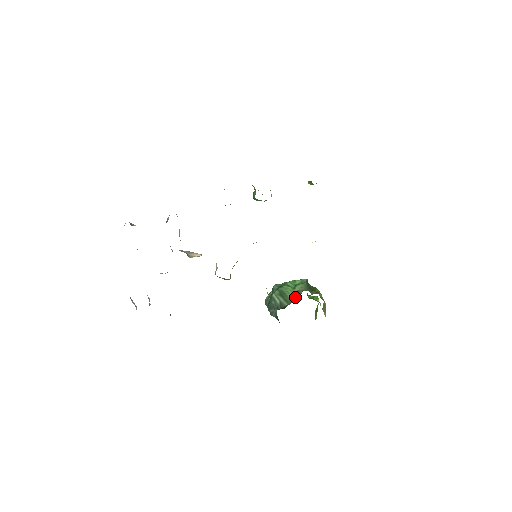
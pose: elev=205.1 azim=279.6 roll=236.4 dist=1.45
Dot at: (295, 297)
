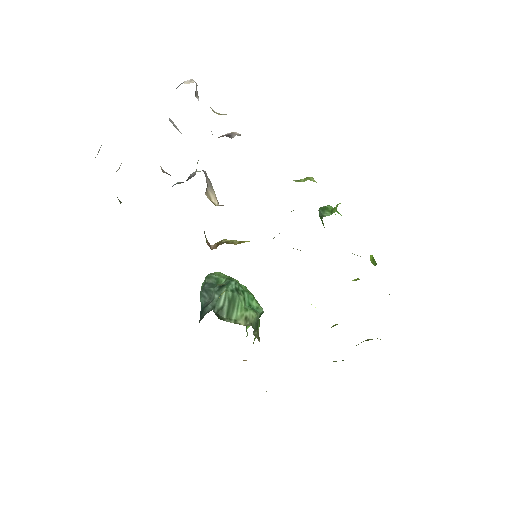
Dot at: (239, 320)
